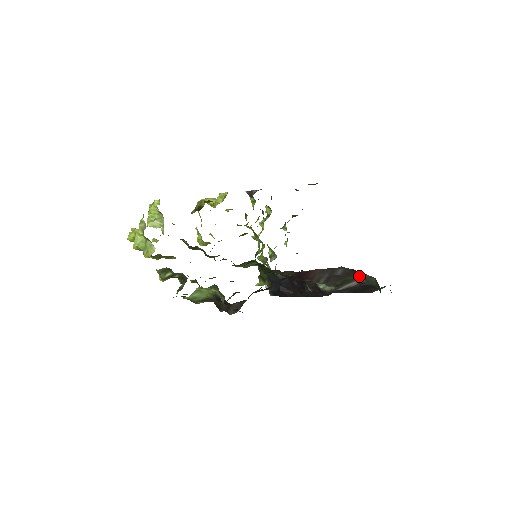
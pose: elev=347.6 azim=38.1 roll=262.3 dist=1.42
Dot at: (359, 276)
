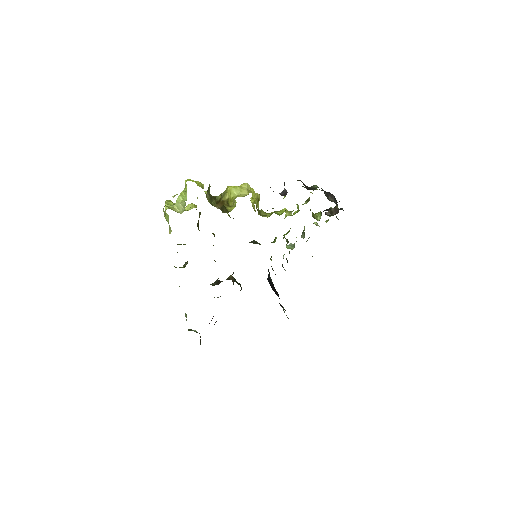
Dot at: occluded
